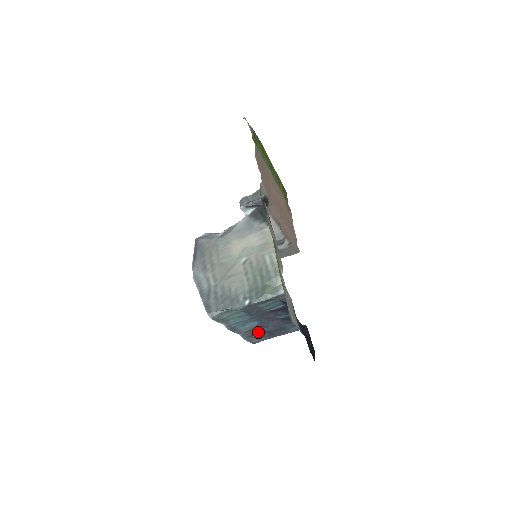
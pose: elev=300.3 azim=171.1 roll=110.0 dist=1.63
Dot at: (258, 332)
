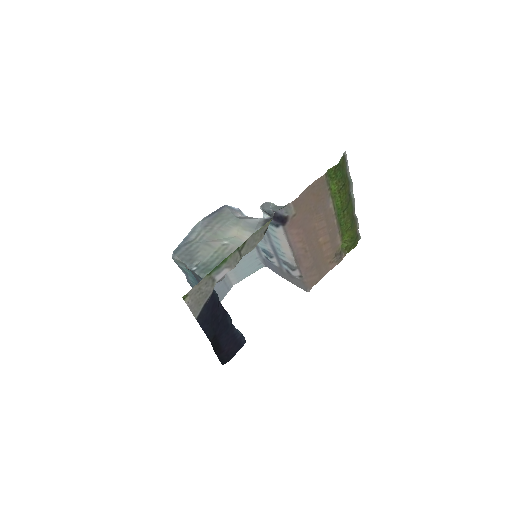
Dot at: occluded
